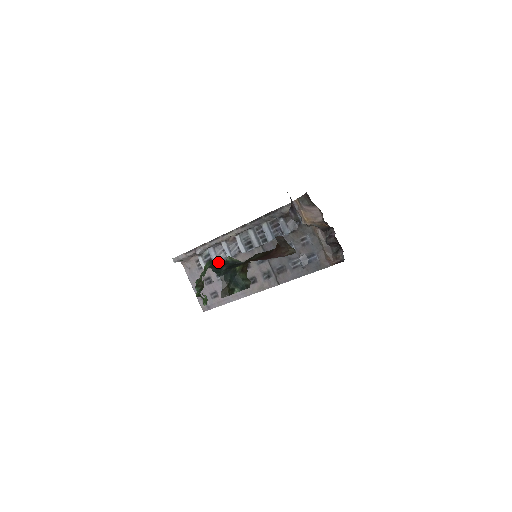
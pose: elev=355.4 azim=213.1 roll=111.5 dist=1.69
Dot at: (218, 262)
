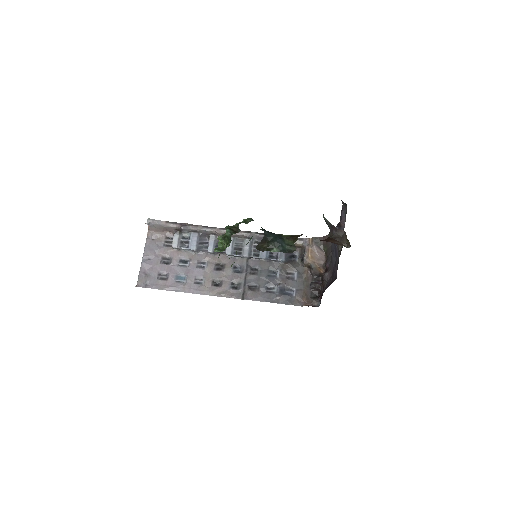
Dot at: occluded
